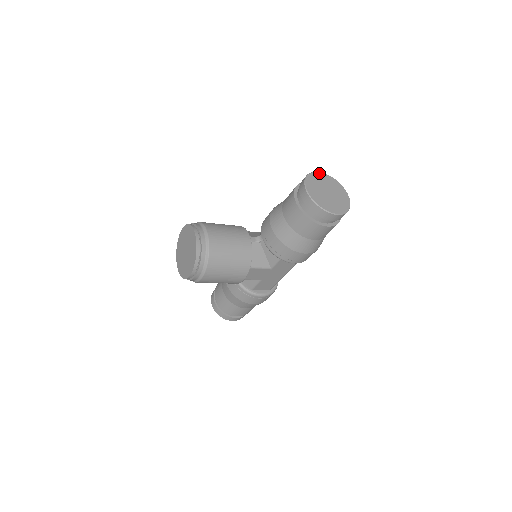
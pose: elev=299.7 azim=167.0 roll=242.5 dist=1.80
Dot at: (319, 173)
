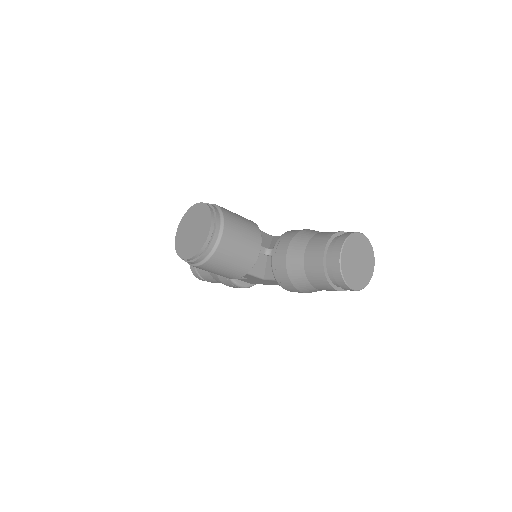
Dot at: (361, 235)
